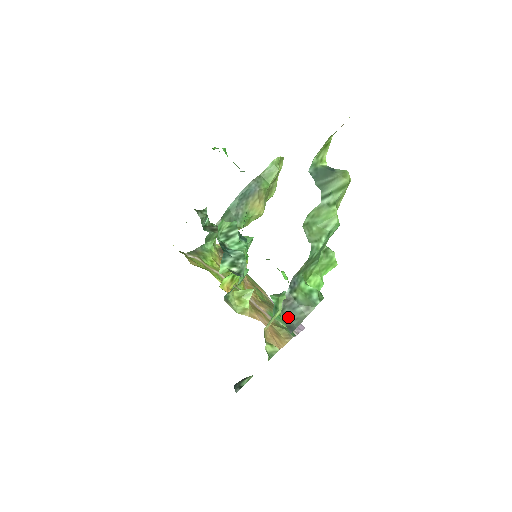
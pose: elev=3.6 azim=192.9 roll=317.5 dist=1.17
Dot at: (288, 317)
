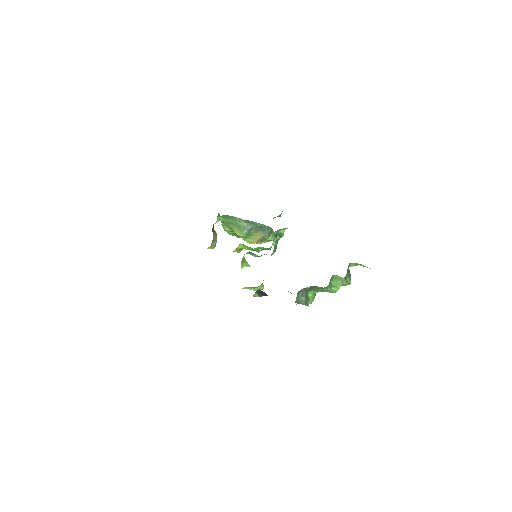
Dot at: (297, 295)
